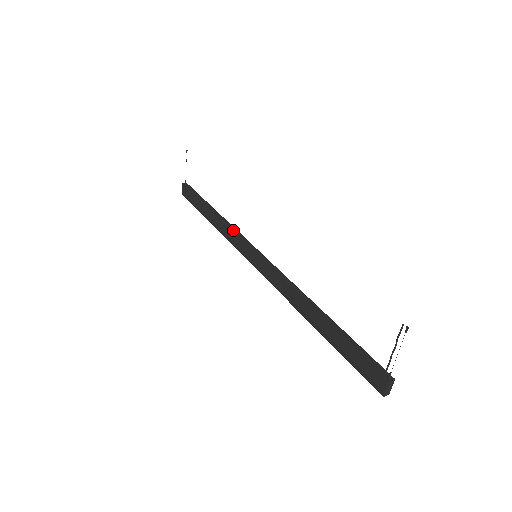
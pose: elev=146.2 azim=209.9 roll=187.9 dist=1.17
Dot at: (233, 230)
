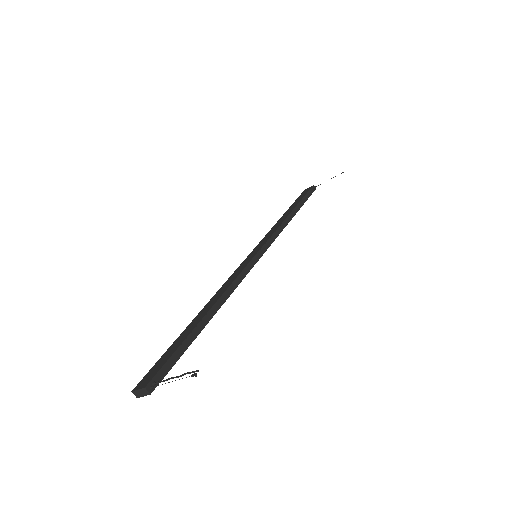
Dot at: (277, 232)
